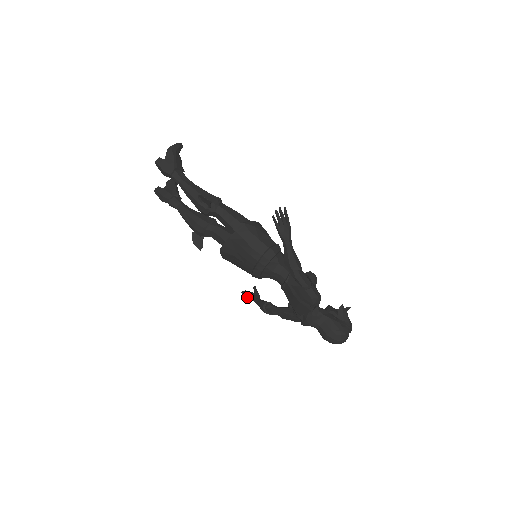
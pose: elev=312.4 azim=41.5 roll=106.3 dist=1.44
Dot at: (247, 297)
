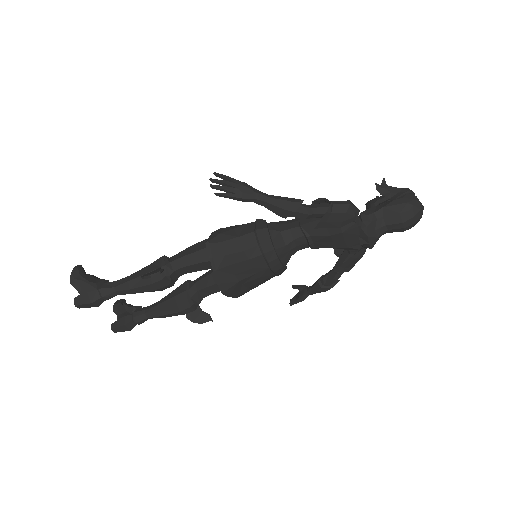
Dot at: (299, 301)
